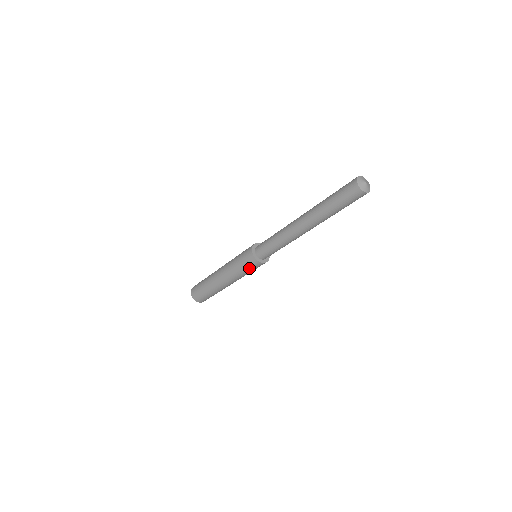
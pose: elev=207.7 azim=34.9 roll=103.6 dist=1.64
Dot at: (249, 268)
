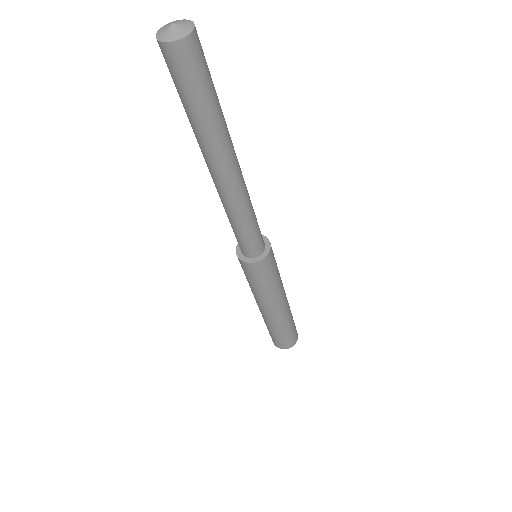
Dot at: (249, 276)
